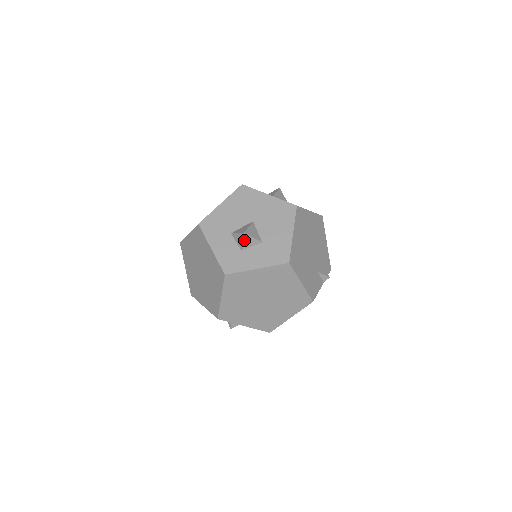
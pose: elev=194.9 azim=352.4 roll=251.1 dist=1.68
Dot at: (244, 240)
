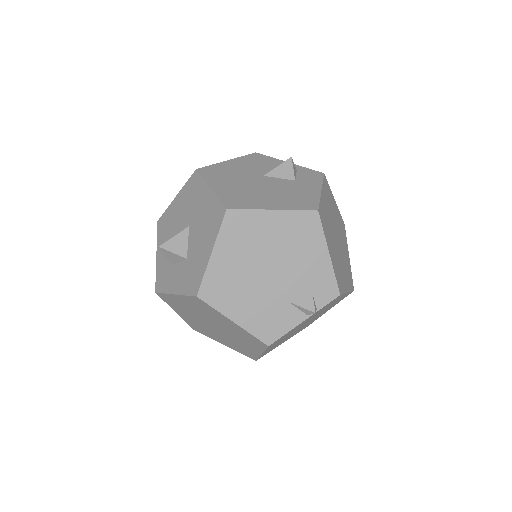
Dot at: (166, 254)
